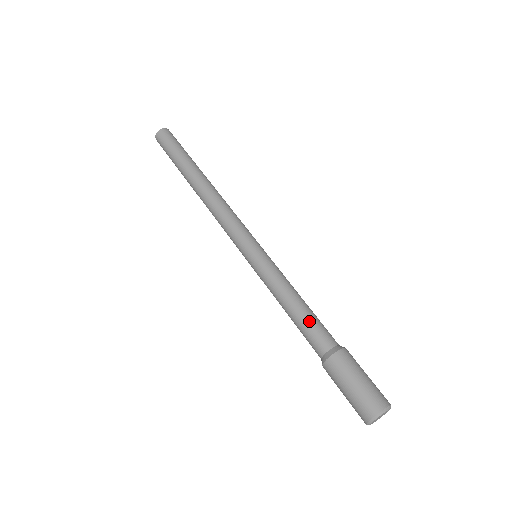
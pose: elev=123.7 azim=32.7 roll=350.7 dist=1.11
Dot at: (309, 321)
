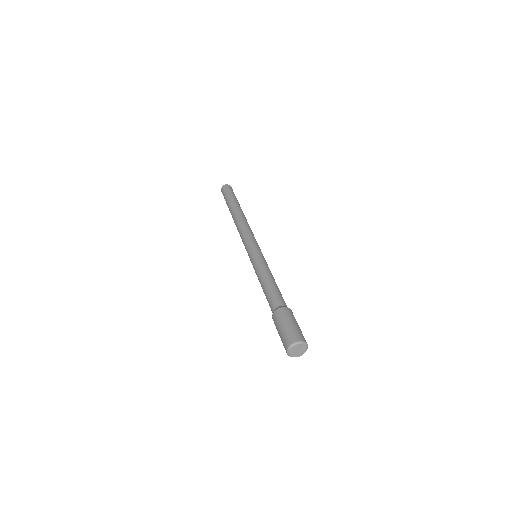
Dot at: (276, 290)
